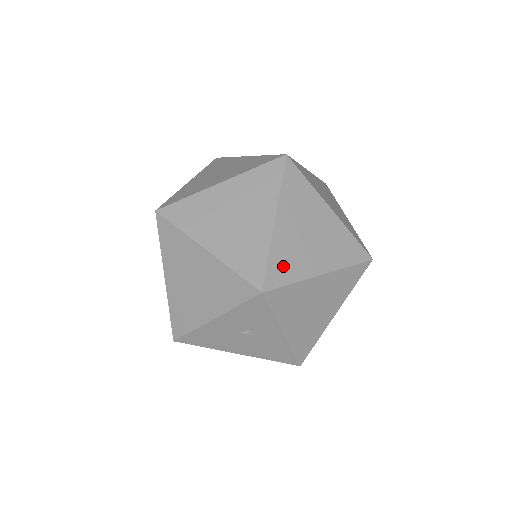
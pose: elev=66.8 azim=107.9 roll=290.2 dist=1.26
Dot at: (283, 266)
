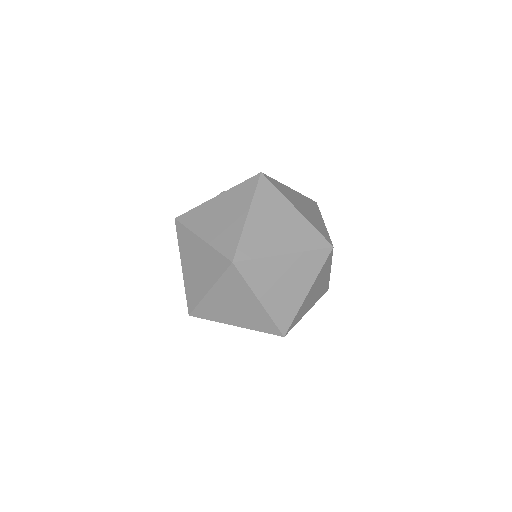
Dot at: (284, 315)
